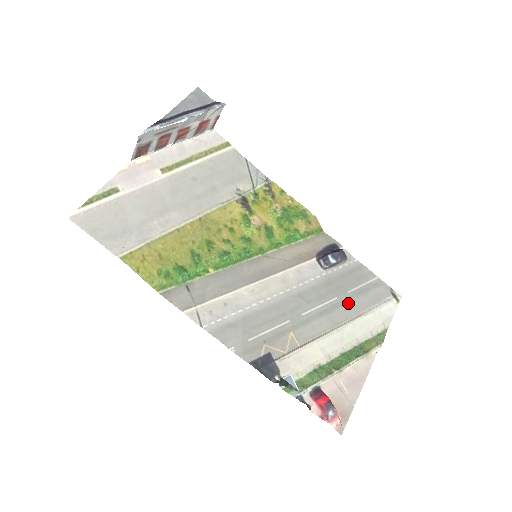
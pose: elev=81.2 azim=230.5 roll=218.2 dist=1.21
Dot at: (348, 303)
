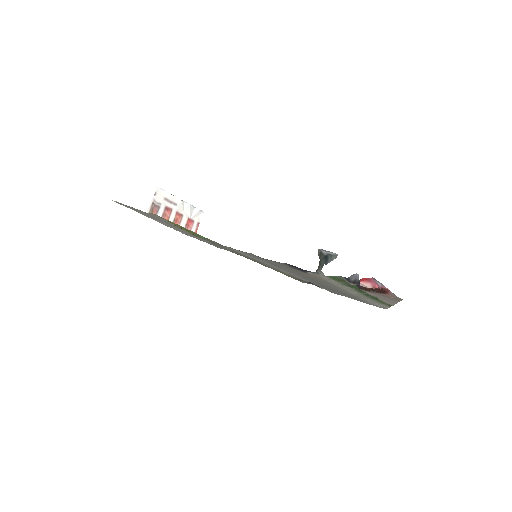
Dot at: occluded
